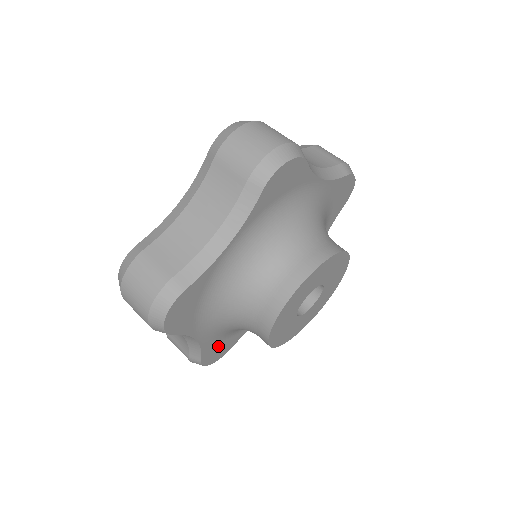
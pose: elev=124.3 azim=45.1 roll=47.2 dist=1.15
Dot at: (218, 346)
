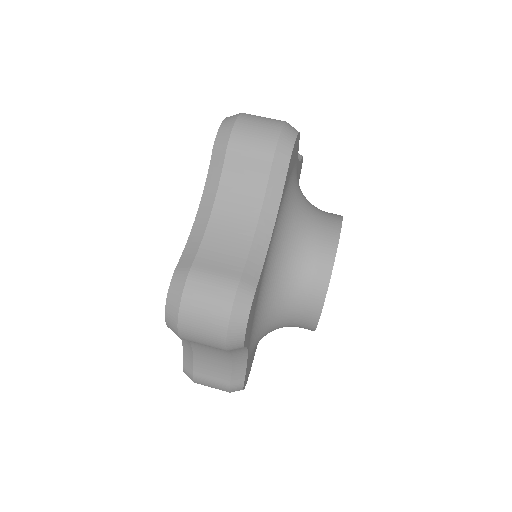
Dot at: occluded
